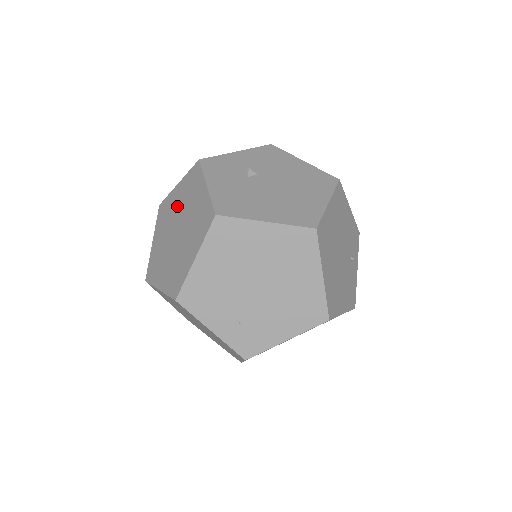
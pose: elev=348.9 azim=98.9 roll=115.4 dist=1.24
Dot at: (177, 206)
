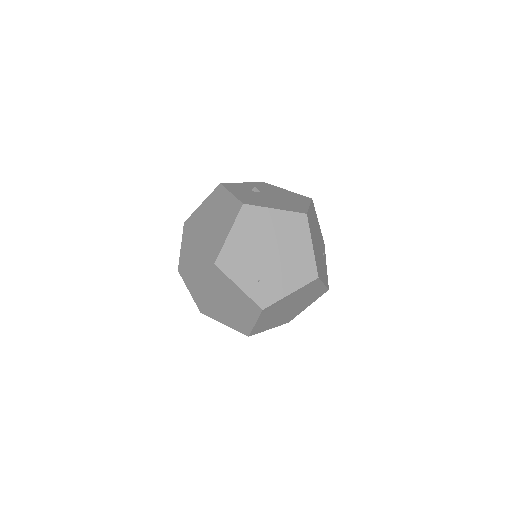
Dot at: (204, 215)
